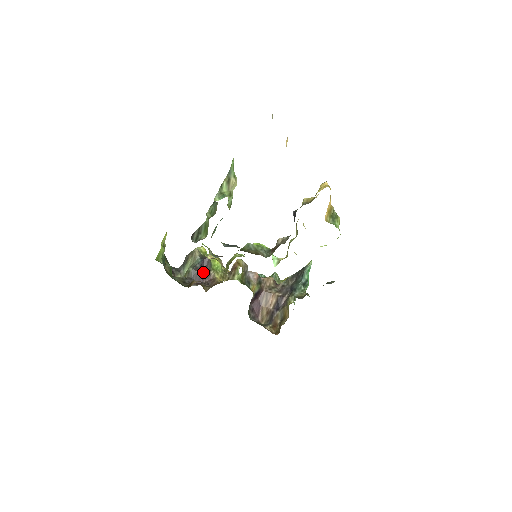
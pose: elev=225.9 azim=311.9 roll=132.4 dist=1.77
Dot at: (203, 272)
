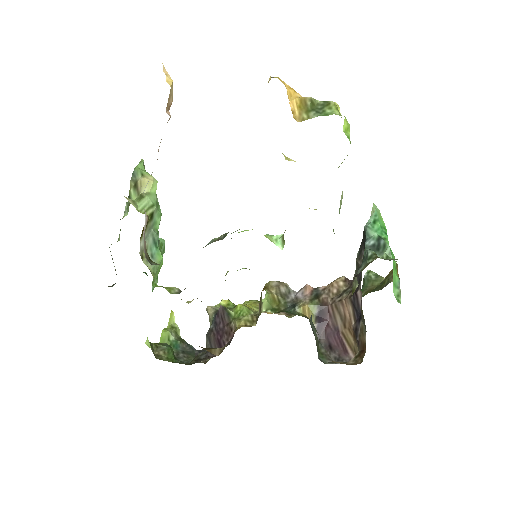
Dot at: (222, 331)
